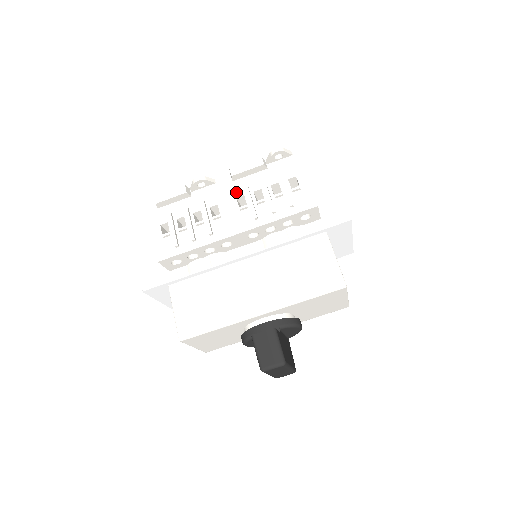
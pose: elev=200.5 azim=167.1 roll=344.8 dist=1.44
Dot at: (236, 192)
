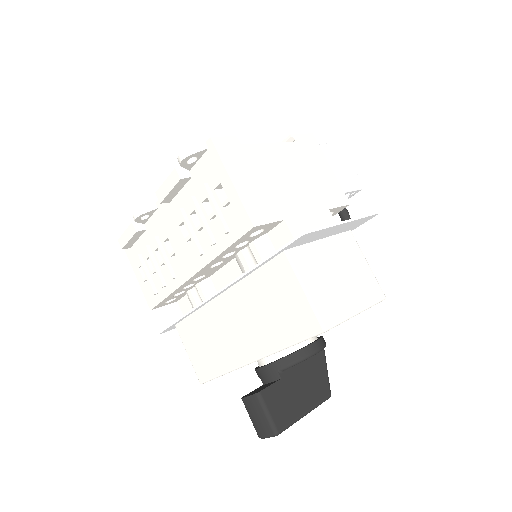
Dot at: (176, 218)
